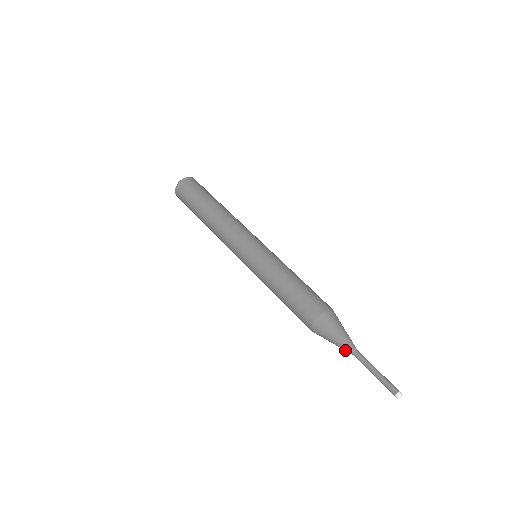
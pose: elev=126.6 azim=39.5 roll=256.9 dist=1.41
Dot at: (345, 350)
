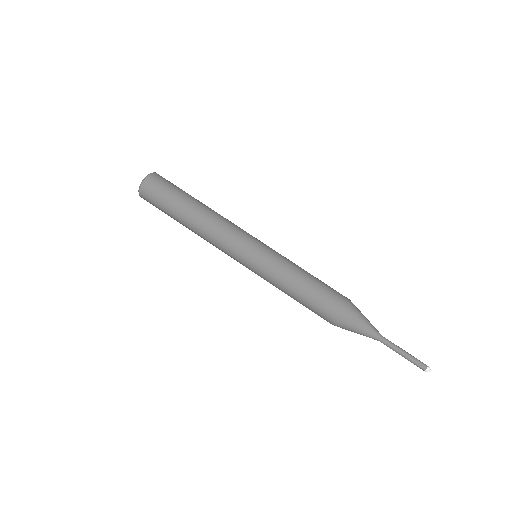
Dot at: (371, 337)
